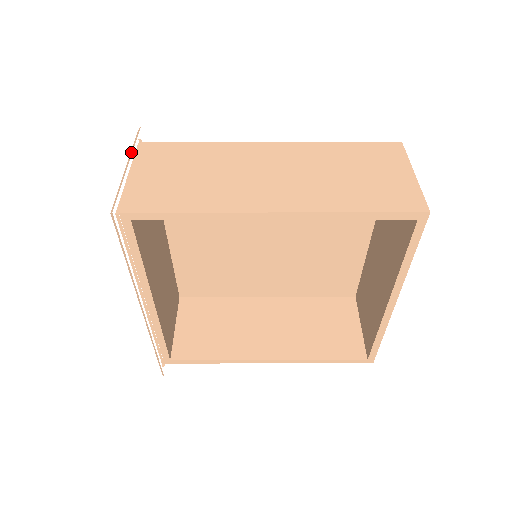
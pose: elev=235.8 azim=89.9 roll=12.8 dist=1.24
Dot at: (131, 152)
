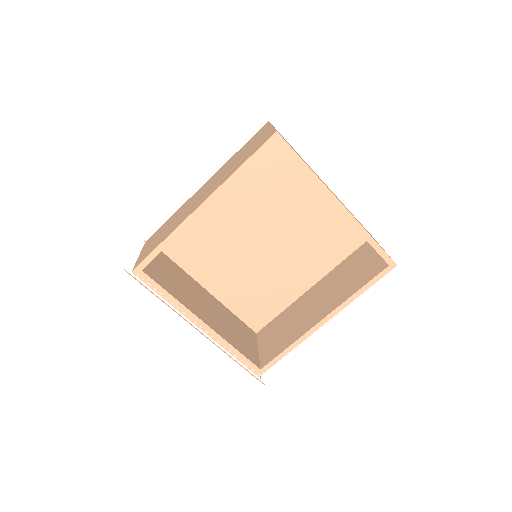
Dot at: occluded
